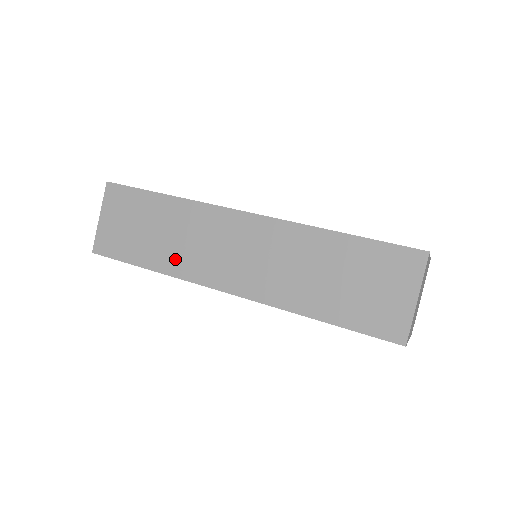
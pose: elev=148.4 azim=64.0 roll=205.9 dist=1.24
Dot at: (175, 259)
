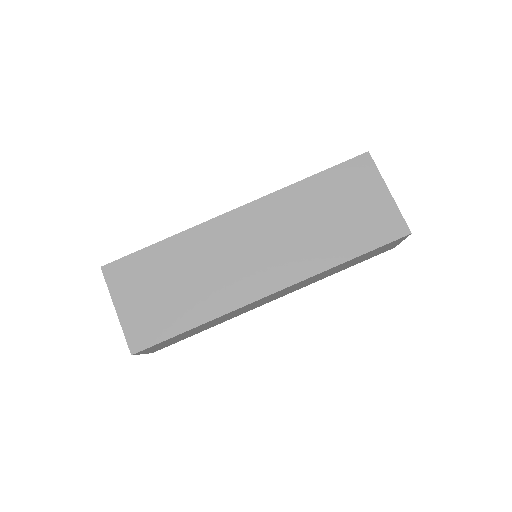
Dot at: occluded
